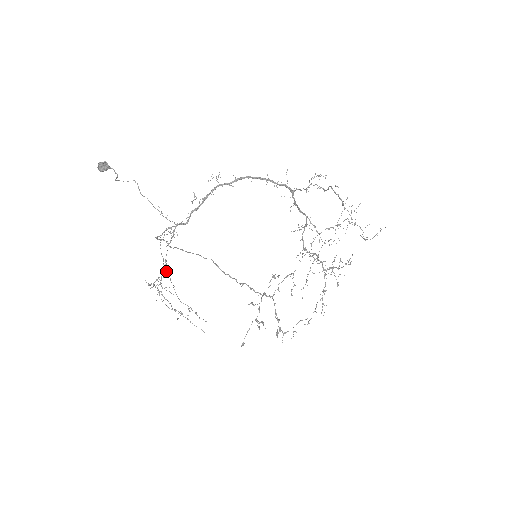
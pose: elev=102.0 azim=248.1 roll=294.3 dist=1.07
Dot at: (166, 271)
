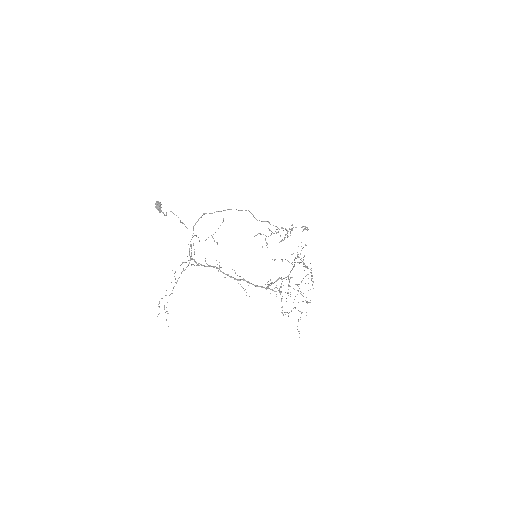
Dot at: occluded
